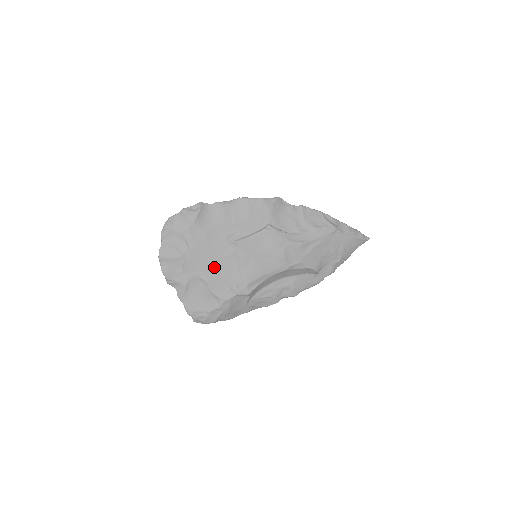
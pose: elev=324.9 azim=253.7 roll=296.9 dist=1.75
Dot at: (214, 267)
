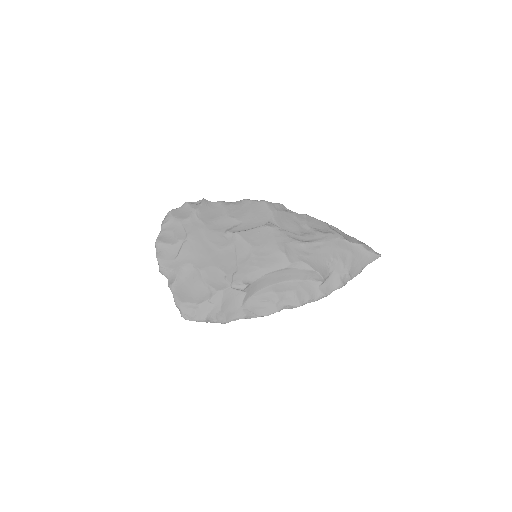
Dot at: (210, 256)
